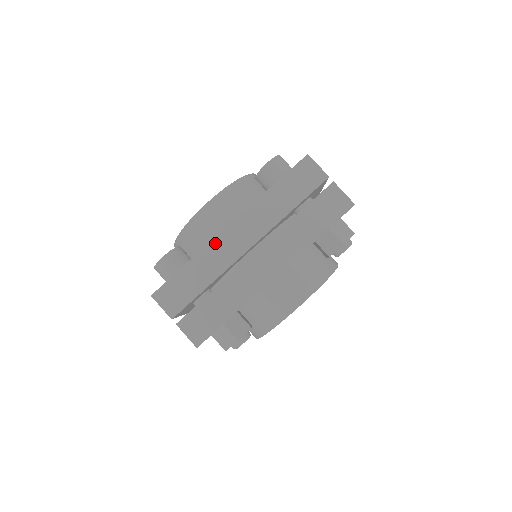
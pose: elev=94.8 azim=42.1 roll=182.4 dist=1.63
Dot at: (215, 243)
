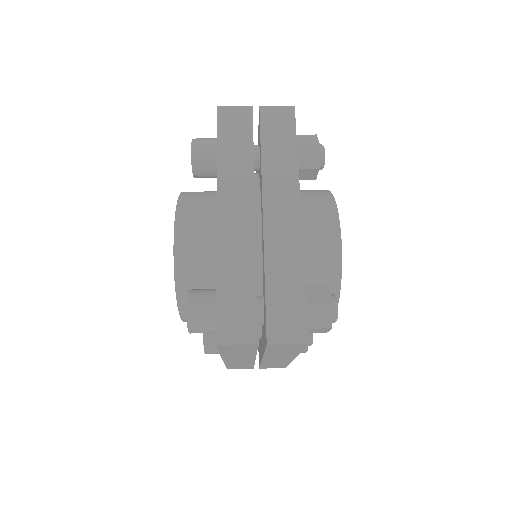
Dot at: (221, 241)
